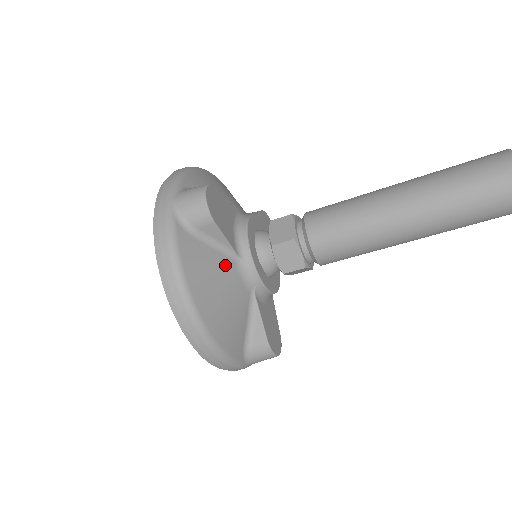
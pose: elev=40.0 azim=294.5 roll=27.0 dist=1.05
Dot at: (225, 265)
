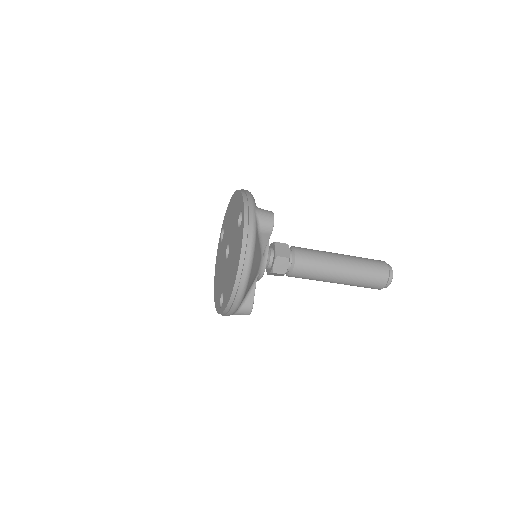
Dot at: (260, 256)
